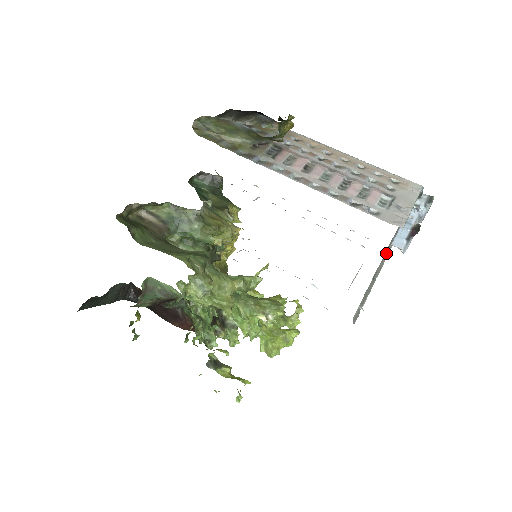
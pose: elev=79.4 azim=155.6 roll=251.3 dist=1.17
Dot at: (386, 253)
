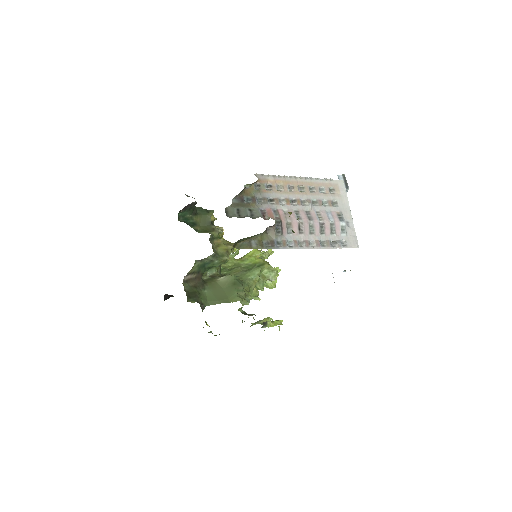
Dot at: occluded
